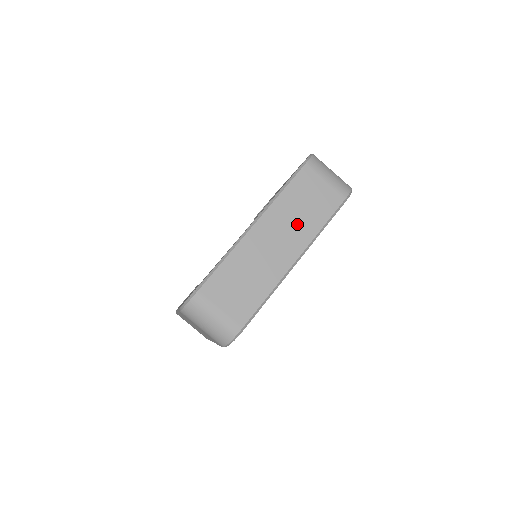
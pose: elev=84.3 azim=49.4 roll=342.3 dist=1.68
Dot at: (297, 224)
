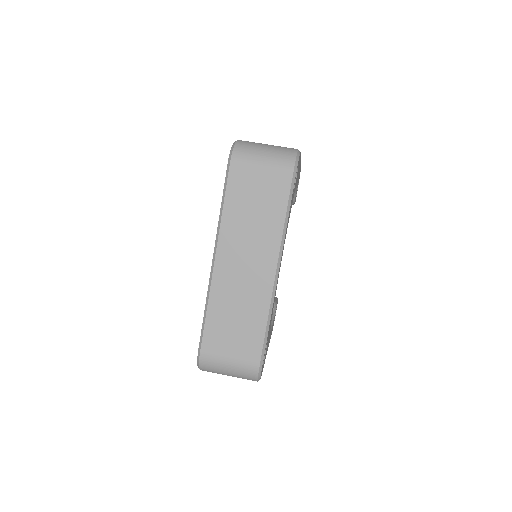
Dot at: (256, 234)
